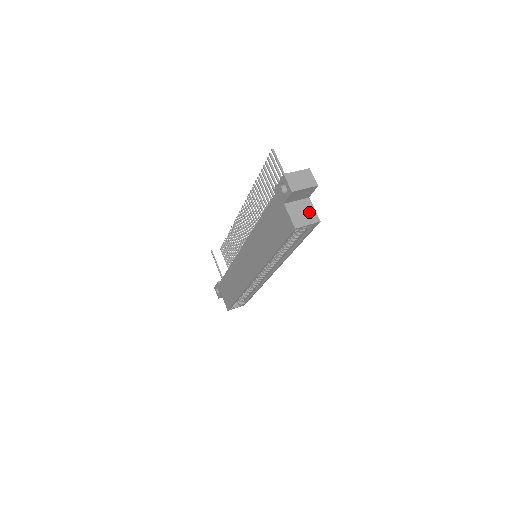
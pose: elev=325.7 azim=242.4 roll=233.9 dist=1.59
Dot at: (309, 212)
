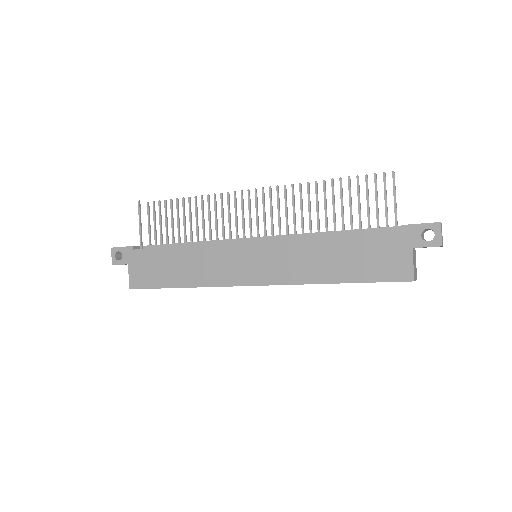
Dot at: occluded
